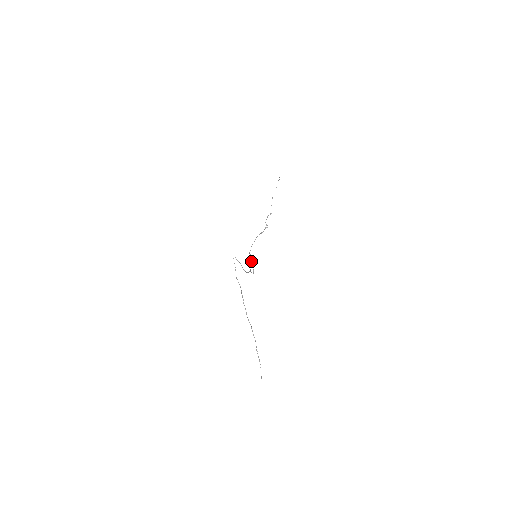
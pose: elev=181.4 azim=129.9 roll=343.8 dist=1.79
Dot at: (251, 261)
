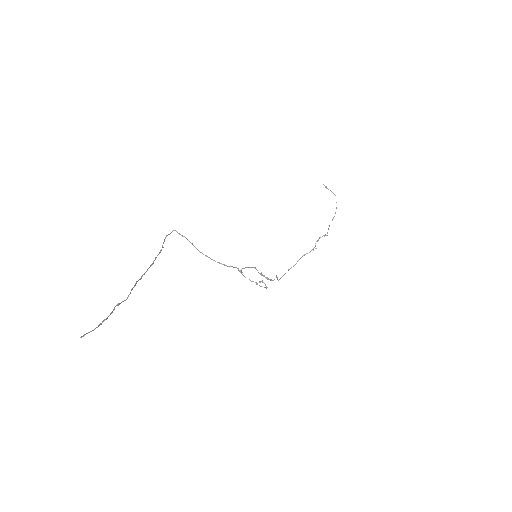
Dot at: occluded
